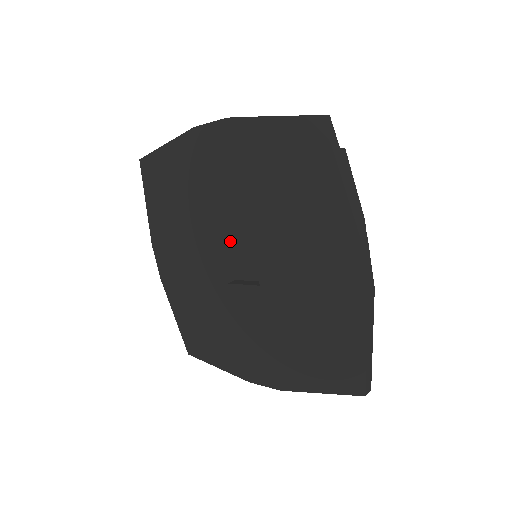
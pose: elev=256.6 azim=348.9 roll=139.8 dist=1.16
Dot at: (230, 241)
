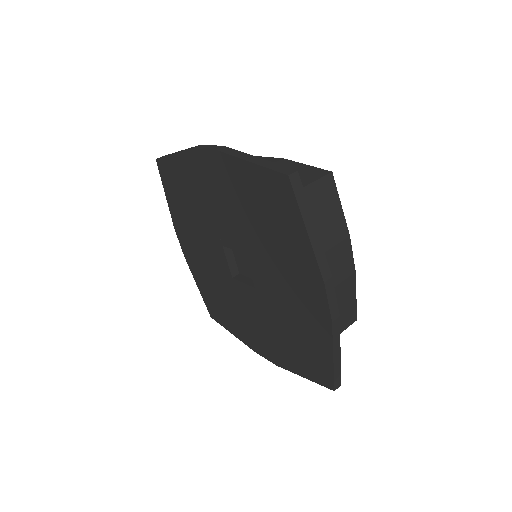
Dot at: (230, 247)
